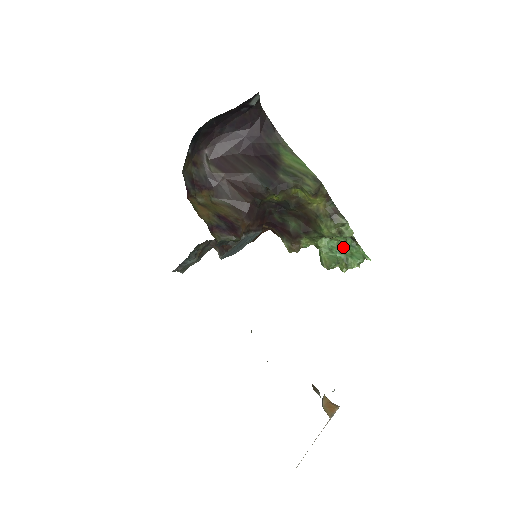
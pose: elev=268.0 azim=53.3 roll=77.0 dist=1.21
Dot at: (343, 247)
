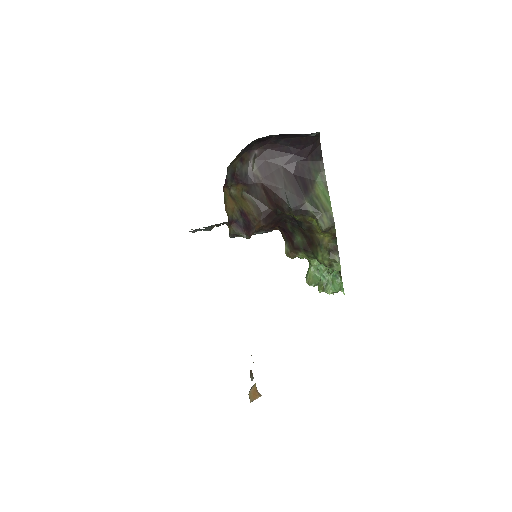
Dot at: occluded
